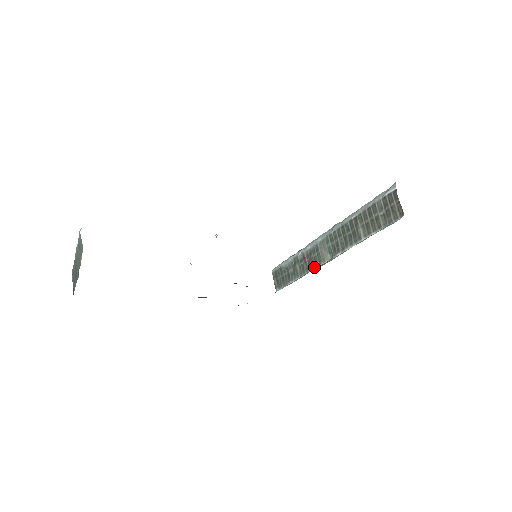
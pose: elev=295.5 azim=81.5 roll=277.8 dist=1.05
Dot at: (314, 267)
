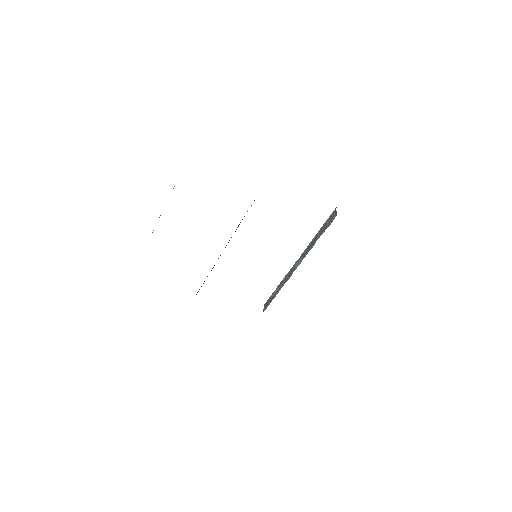
Dot at: occluded
